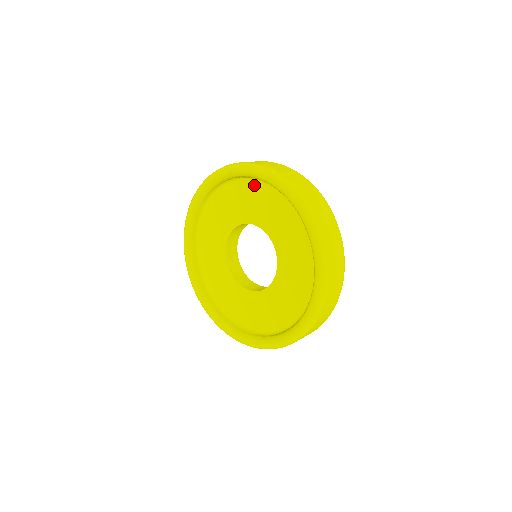
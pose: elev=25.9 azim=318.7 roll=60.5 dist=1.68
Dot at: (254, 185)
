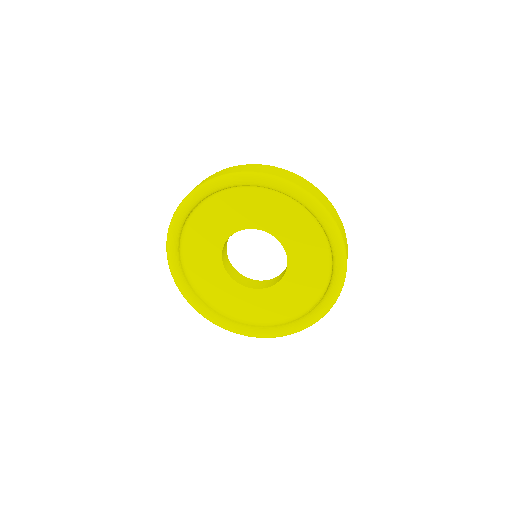
Dot at: (198, 216)
